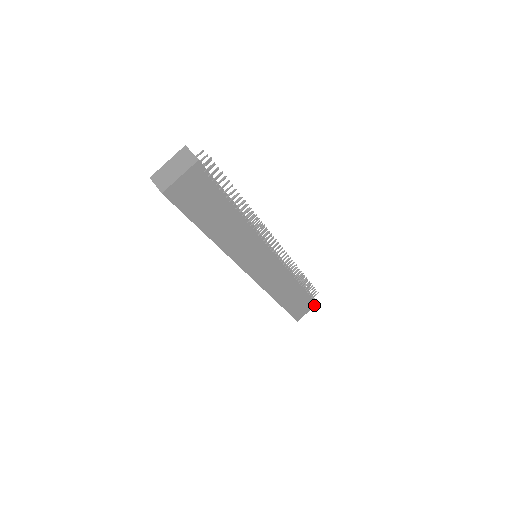
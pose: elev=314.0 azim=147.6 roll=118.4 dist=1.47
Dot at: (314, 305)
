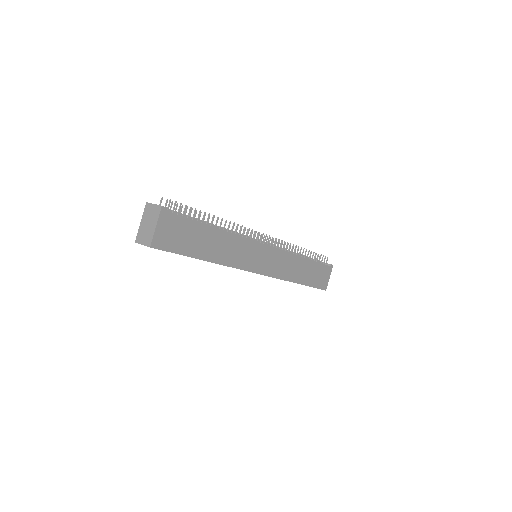
Dot at: (331, 269)
